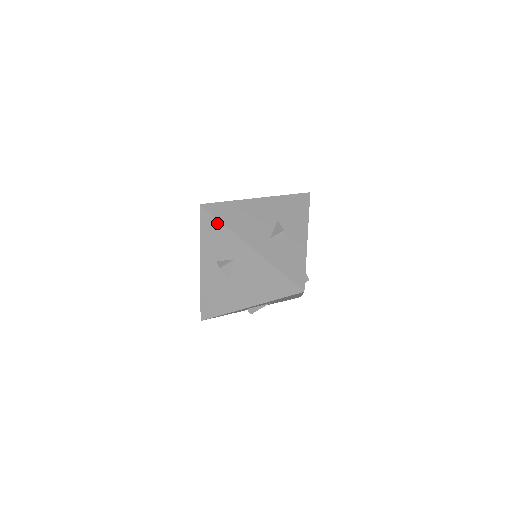
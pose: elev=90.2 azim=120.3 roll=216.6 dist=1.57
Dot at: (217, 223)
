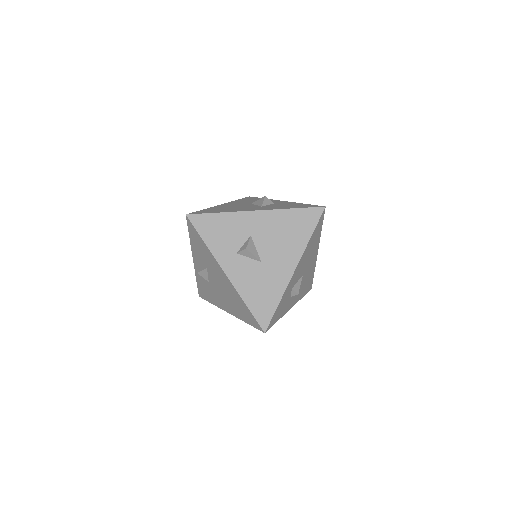
Dot at: (213, 217)
